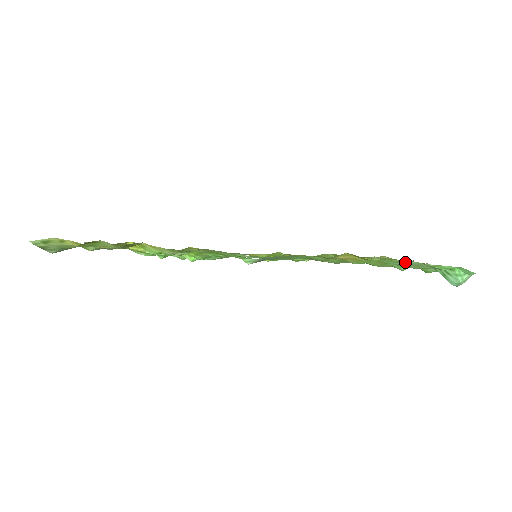
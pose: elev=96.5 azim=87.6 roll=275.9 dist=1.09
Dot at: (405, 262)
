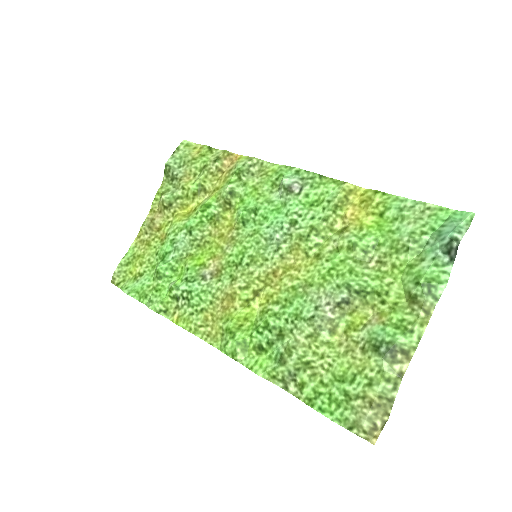
Dot at: (406, 199)
